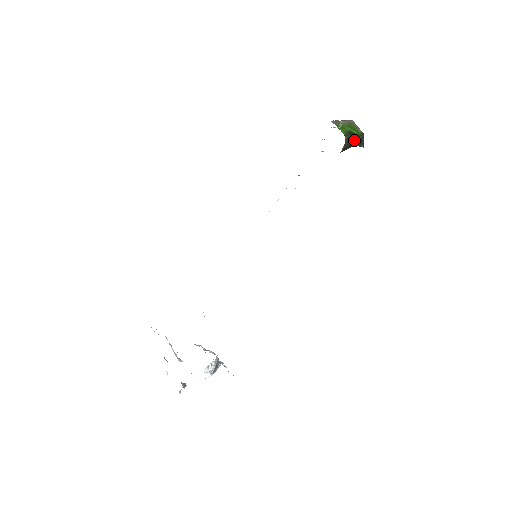
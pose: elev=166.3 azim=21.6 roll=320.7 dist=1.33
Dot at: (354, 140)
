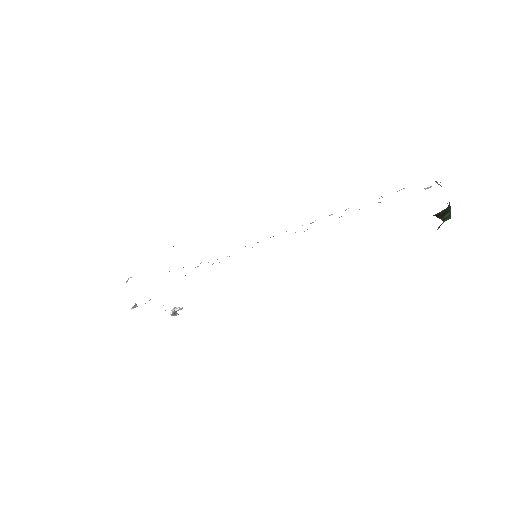
Dot at: (449, 213)
